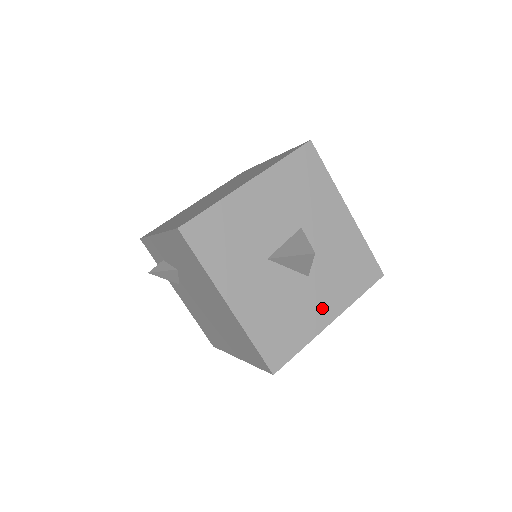
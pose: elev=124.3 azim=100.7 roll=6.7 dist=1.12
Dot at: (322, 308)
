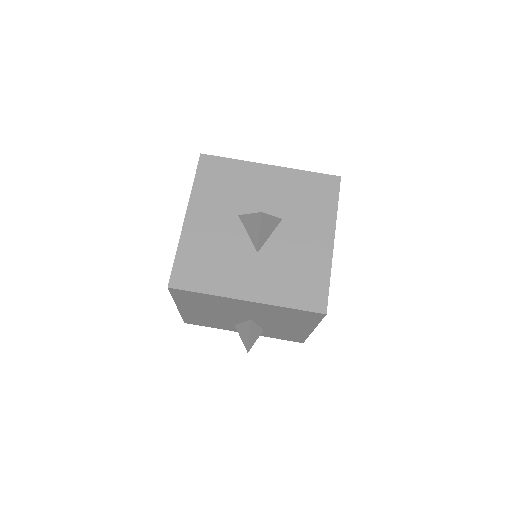
Dot at: (248, 283)
